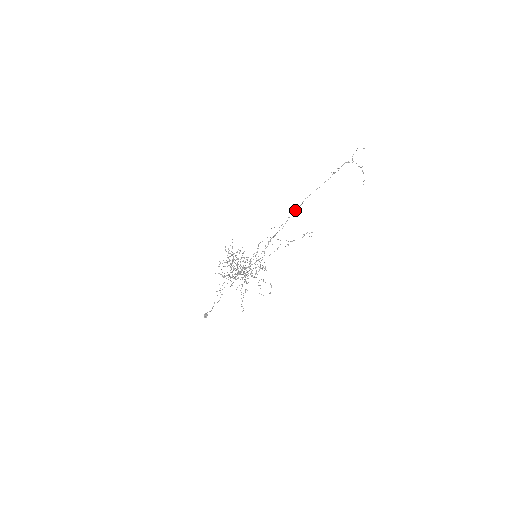
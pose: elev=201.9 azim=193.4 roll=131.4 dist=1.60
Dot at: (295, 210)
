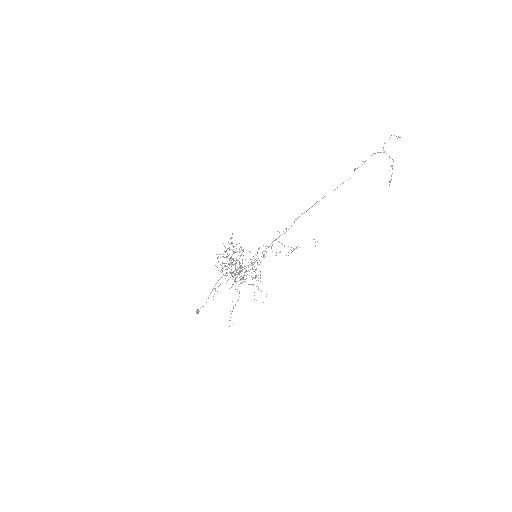
Dot at: (304, 212)
